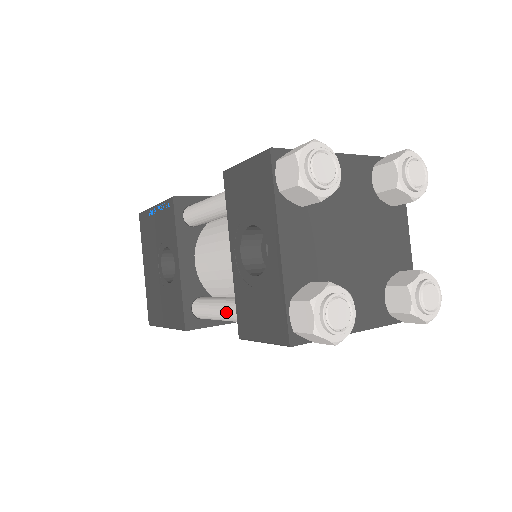
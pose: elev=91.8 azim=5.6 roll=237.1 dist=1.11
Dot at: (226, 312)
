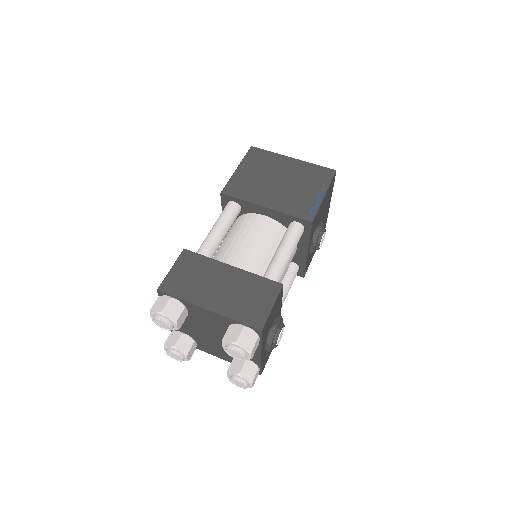
Dot at: occluded
